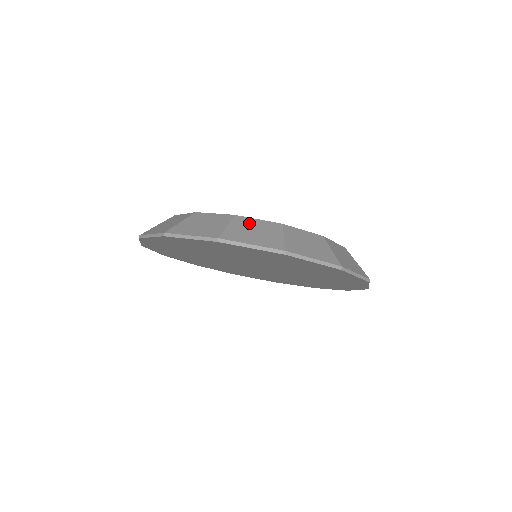
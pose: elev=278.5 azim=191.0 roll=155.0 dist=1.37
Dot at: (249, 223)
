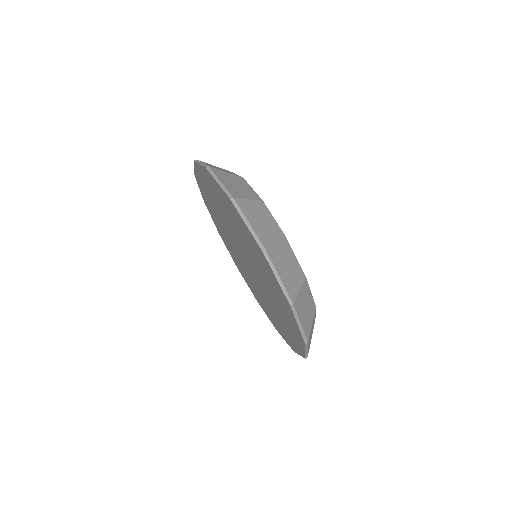
Dot at: (265, 213)
